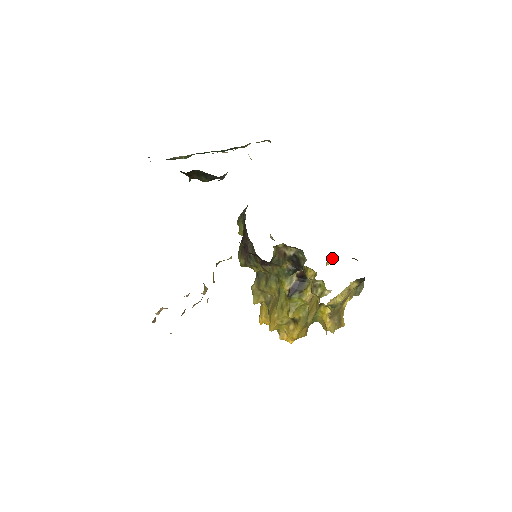
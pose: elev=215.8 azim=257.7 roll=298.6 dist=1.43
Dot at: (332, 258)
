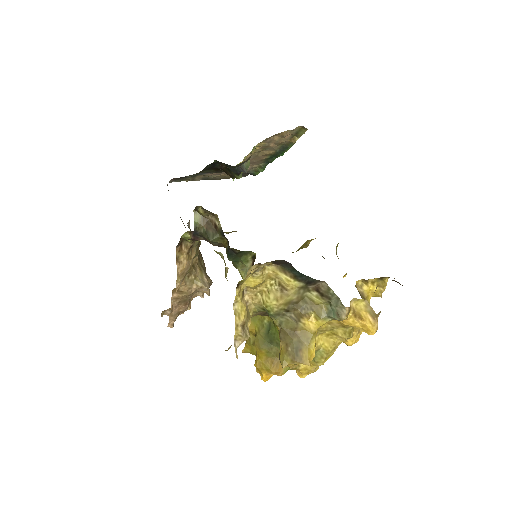
Dot at: (380, 284)
